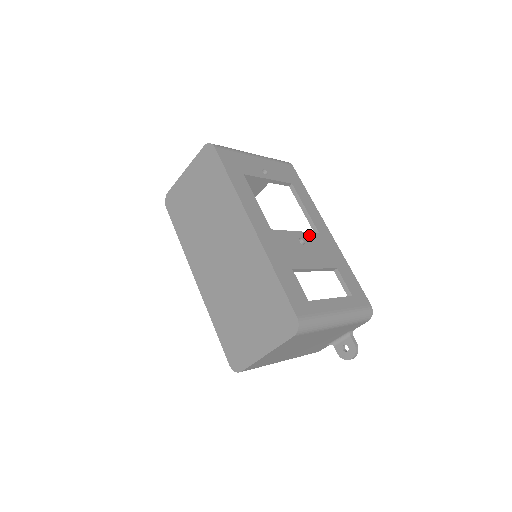
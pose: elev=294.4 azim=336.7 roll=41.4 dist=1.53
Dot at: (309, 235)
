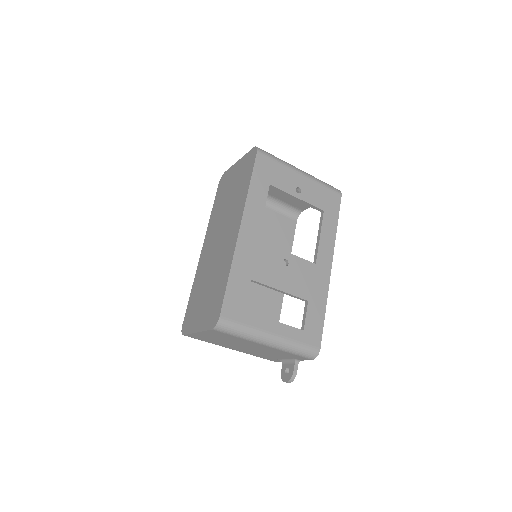
Dot at: (301, 261)
